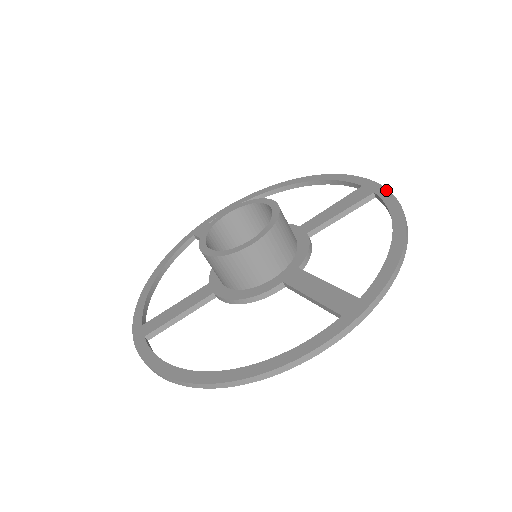
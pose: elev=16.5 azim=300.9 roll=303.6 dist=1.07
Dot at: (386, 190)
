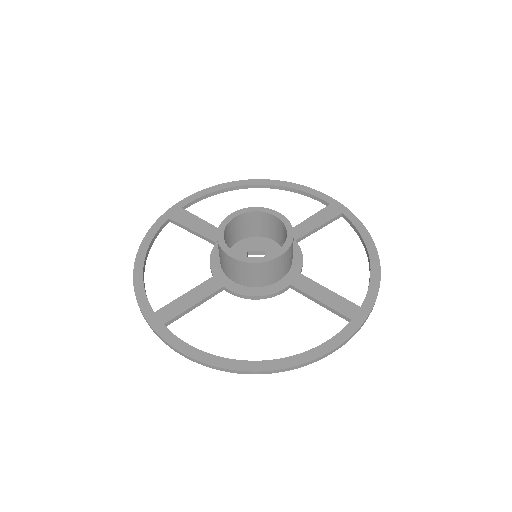
Dot at: (352, 213)
